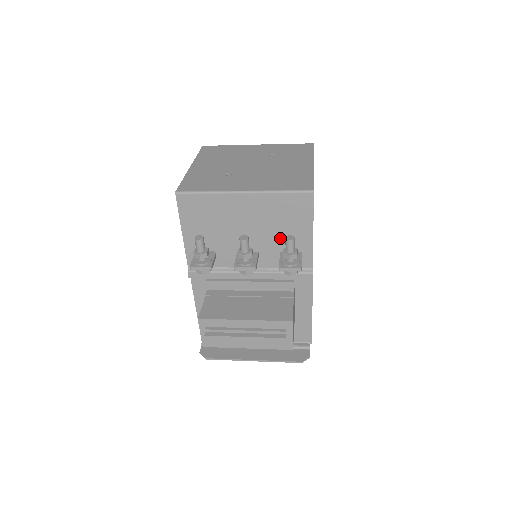
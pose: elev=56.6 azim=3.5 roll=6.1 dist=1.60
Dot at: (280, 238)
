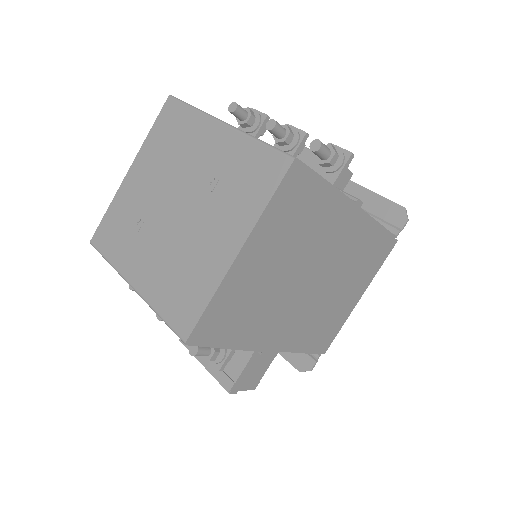
Dot at: occluded
